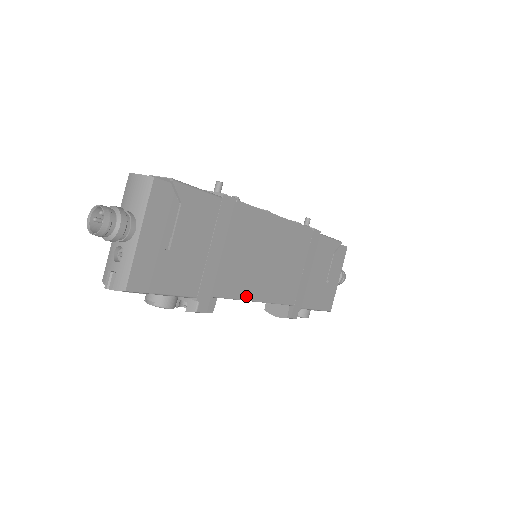
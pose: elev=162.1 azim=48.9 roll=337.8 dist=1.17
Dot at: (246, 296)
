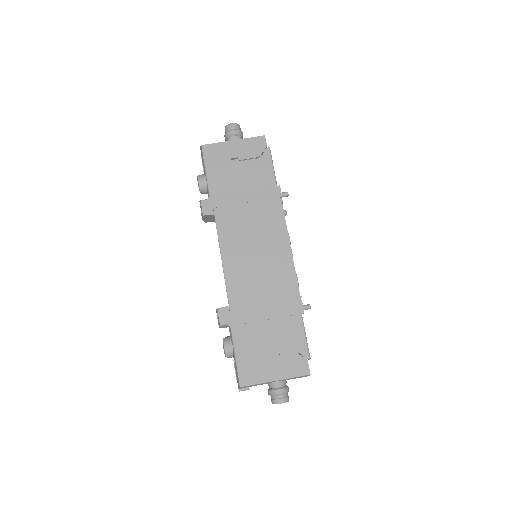
Dot at: (223, 244)
